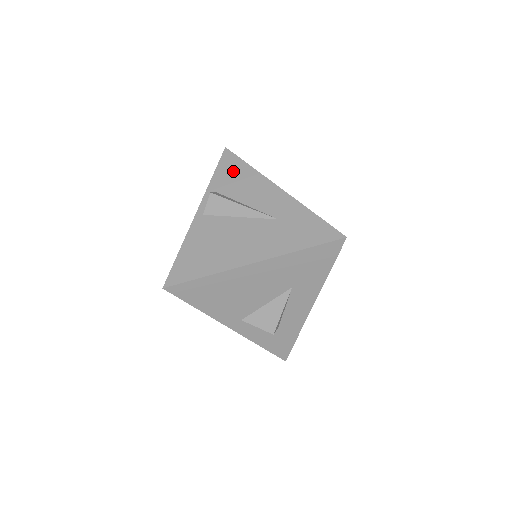
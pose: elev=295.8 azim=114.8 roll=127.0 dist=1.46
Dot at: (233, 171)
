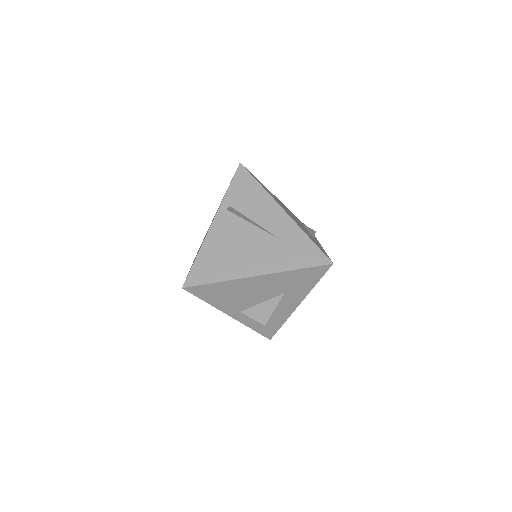
Dot at: (245, 188)
